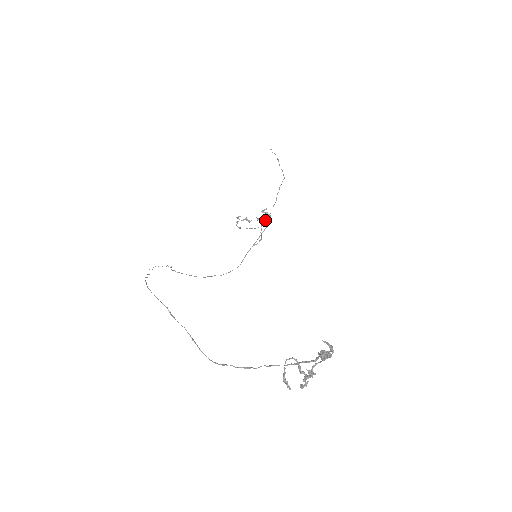
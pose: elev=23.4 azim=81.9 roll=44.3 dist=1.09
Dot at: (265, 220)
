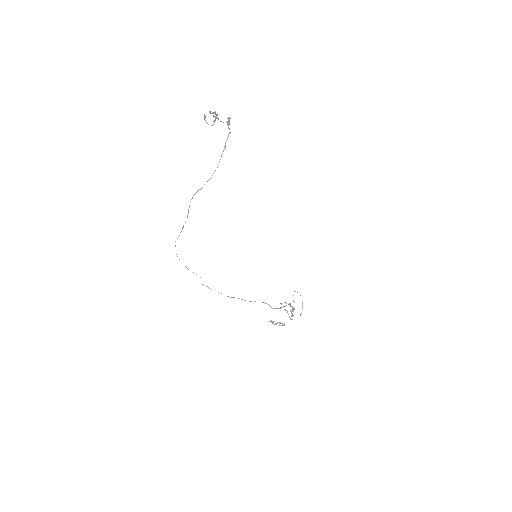
Dot at: occluded
